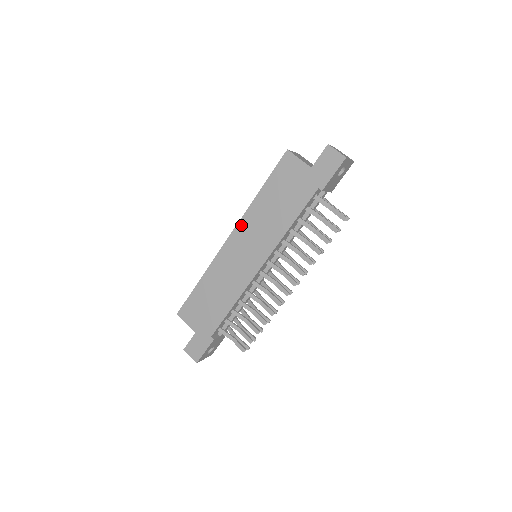
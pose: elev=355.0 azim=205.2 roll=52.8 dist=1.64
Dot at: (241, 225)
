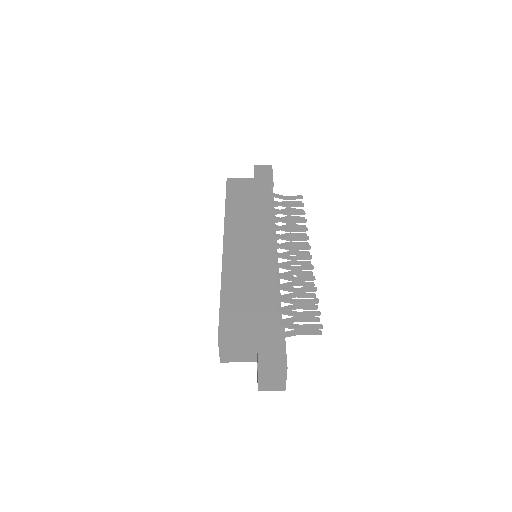
Dot at: (228, 230)
